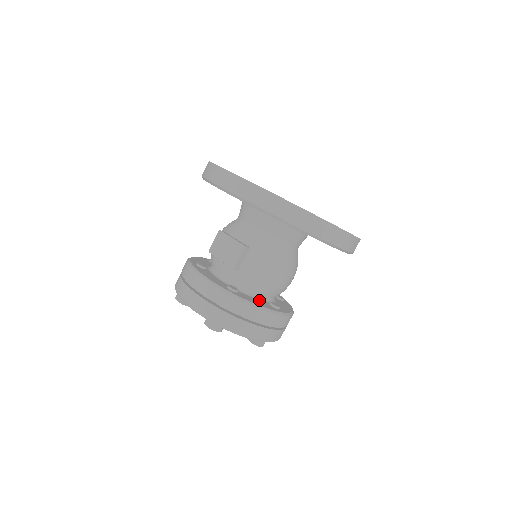
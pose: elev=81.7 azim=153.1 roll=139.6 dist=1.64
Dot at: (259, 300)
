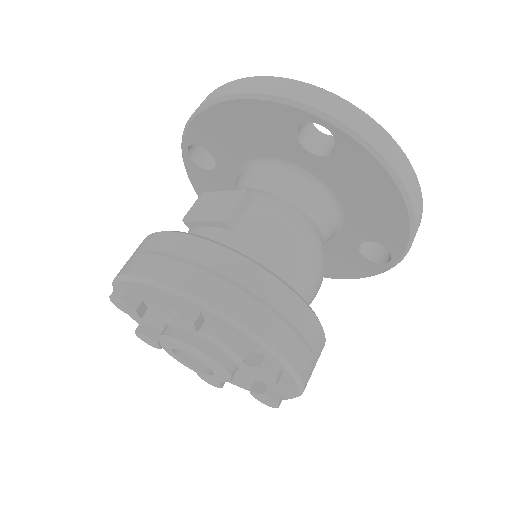
Dot at: occluded
